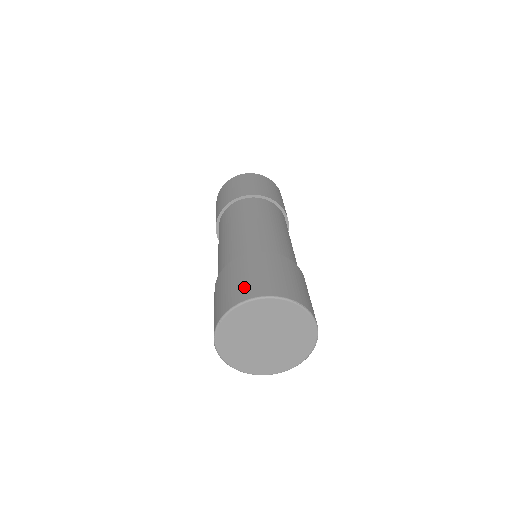
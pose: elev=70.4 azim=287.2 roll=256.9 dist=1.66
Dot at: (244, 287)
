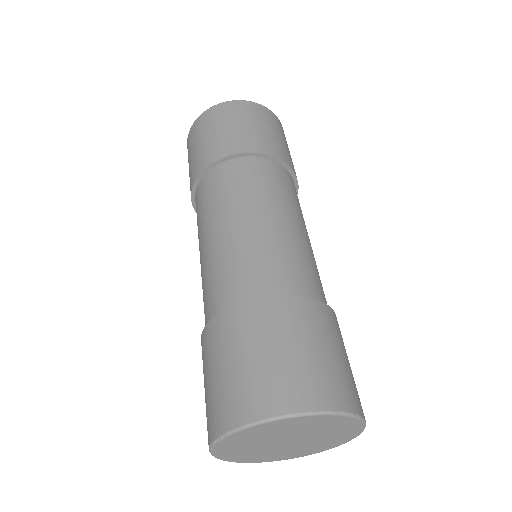
Dot at: (261, 384)
